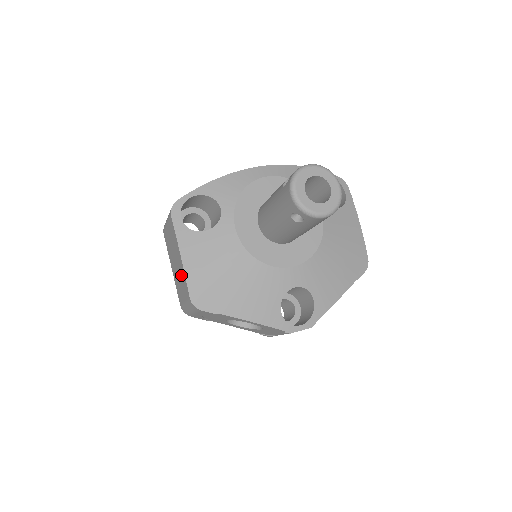
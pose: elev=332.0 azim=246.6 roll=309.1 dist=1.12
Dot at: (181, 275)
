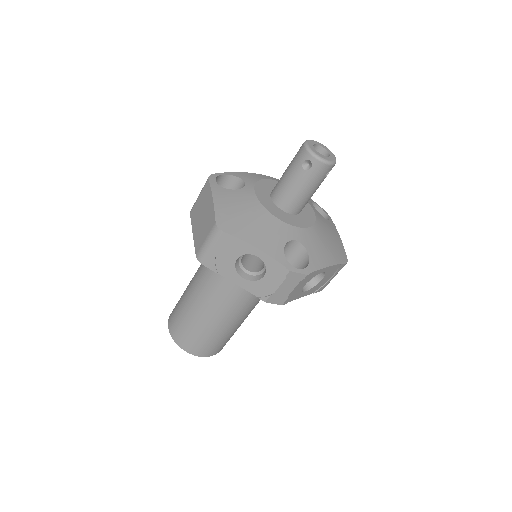
Dot at: (208, 216)
